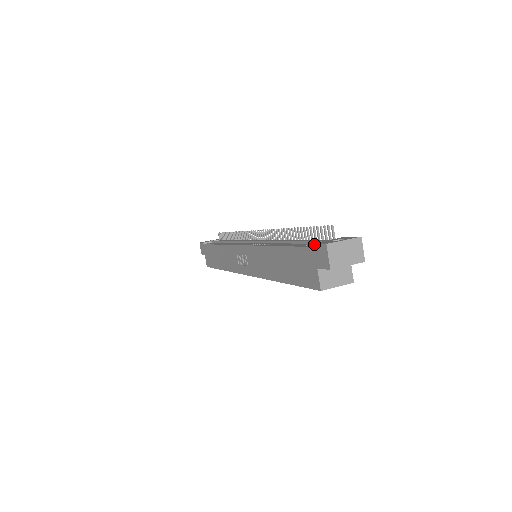
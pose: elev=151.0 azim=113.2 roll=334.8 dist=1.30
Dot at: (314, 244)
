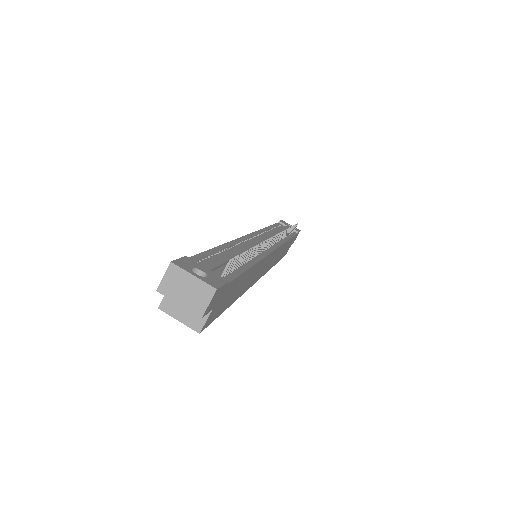
Dot at: (182, 257)
